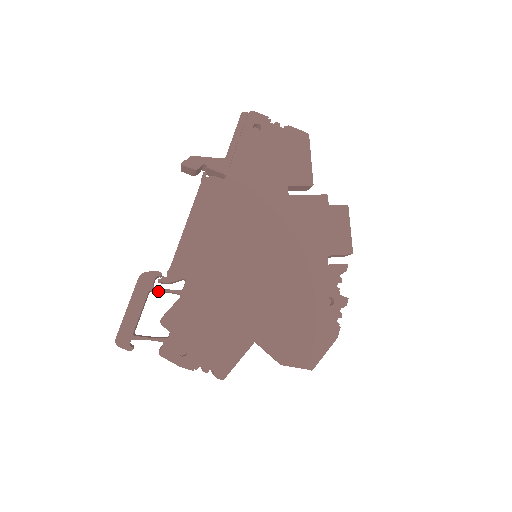
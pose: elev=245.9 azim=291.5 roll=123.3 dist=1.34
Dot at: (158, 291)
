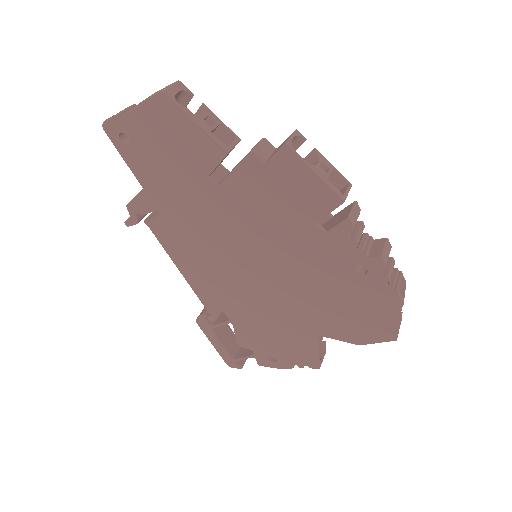
Dot at: occluded
